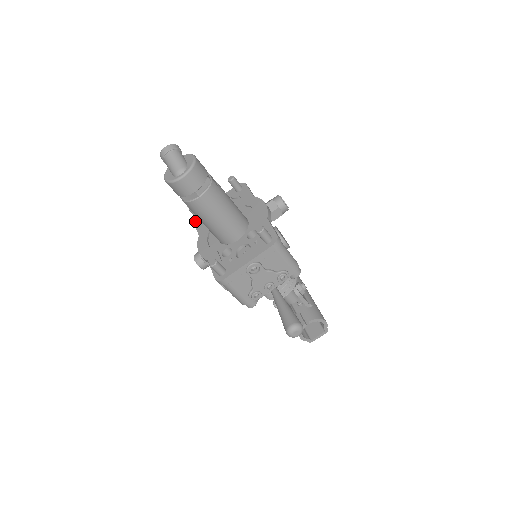
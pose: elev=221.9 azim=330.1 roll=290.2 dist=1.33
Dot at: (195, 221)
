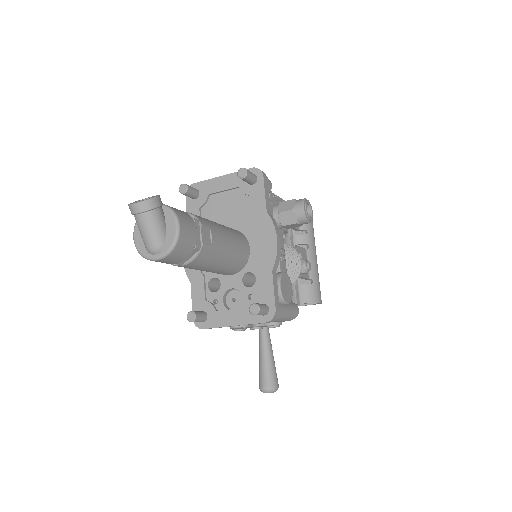
Dot at: (187, 197)
